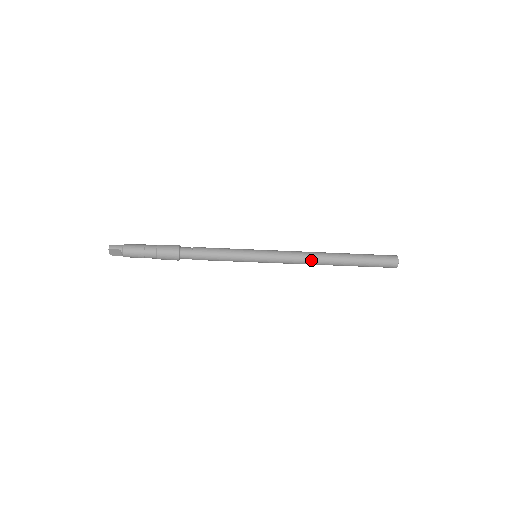
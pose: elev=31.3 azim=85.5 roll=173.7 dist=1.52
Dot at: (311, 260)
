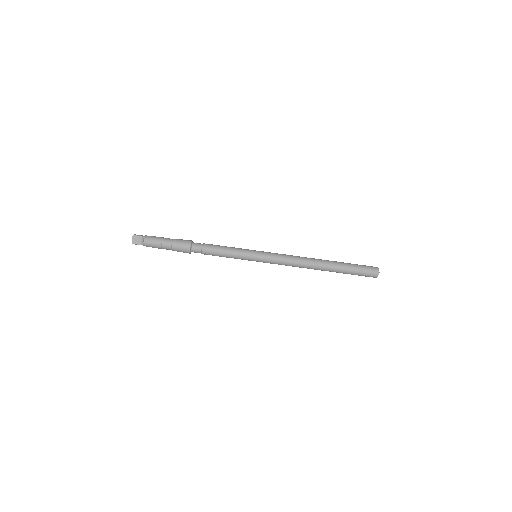
Dot at: (303, 260)
